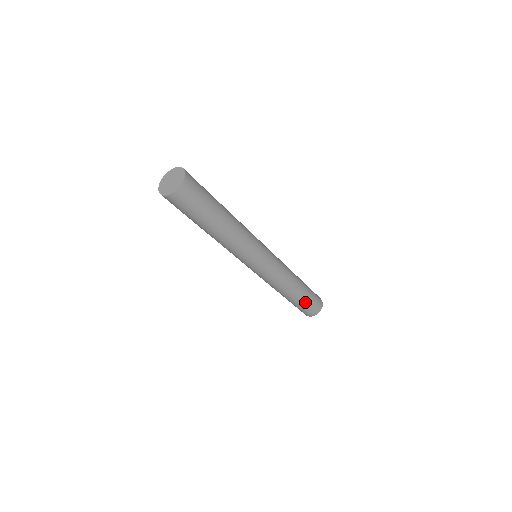
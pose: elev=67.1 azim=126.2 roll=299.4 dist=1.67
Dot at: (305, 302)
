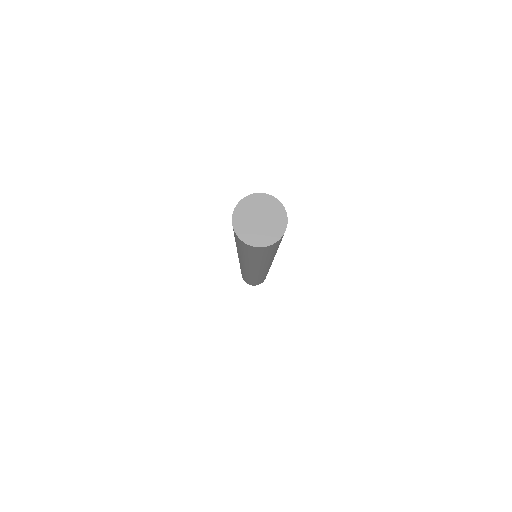
Dot at: occluded
